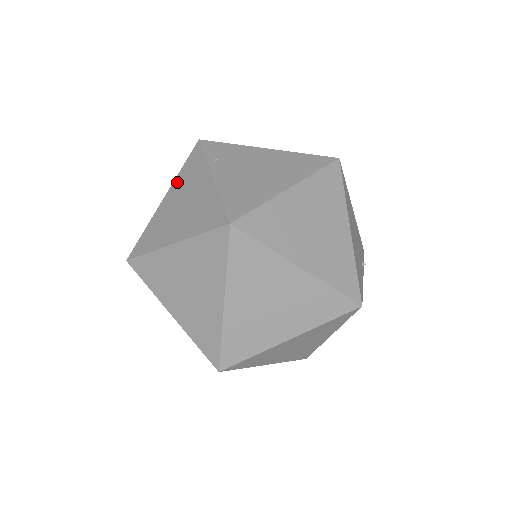
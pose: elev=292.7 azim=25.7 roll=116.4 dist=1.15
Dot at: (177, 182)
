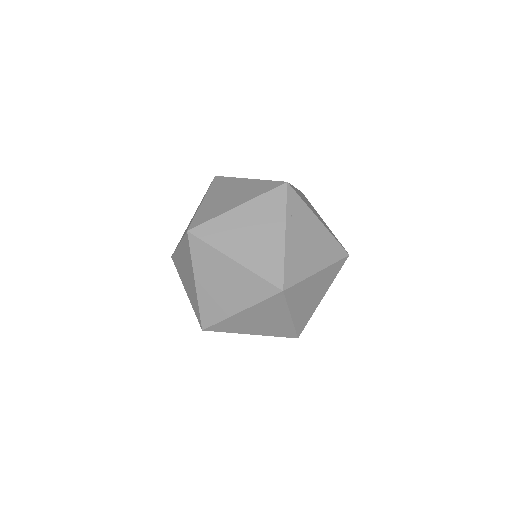
Dot at: (255, 204)
